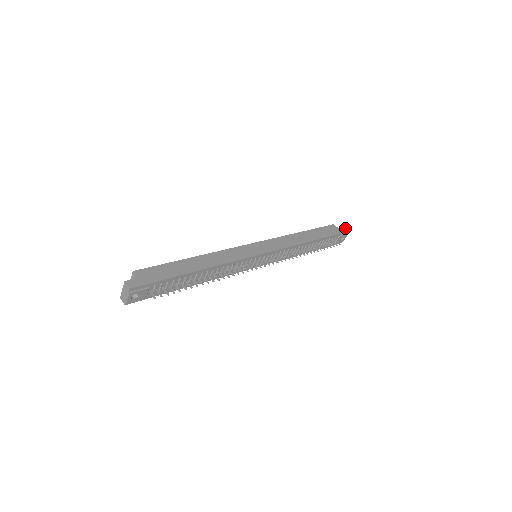
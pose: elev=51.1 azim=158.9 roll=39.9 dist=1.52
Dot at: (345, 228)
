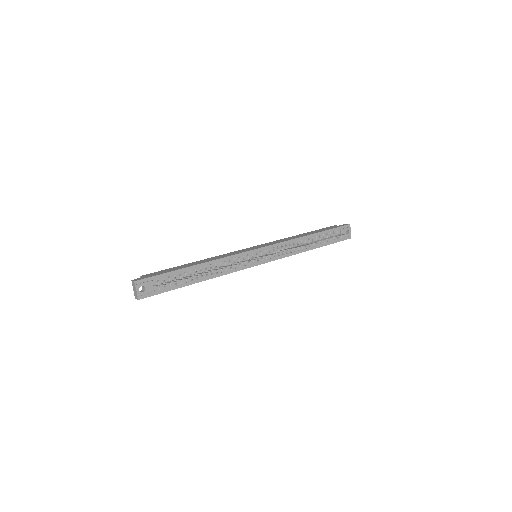
Dot at: (346, 224)
